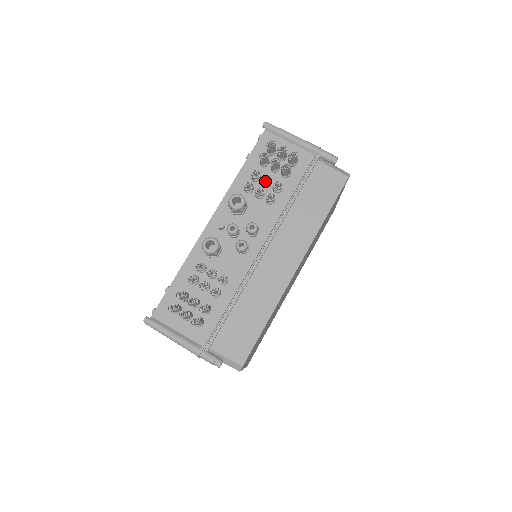
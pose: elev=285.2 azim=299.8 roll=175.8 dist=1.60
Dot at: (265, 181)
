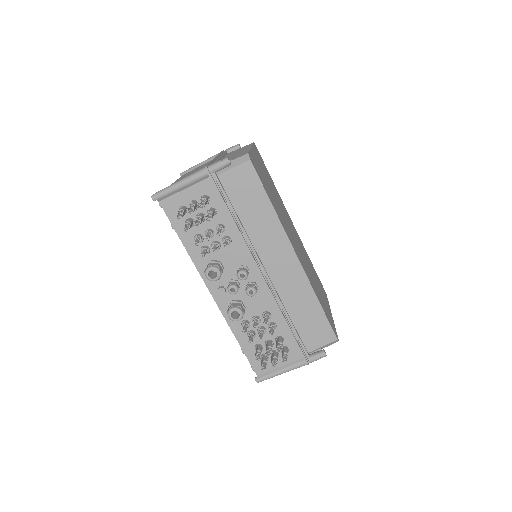
Dot at: (209, 238)
